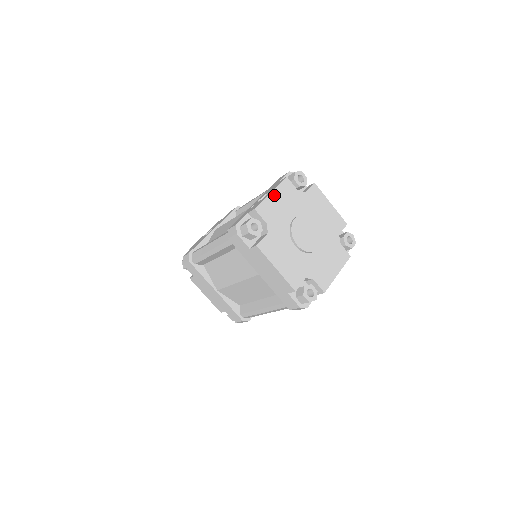
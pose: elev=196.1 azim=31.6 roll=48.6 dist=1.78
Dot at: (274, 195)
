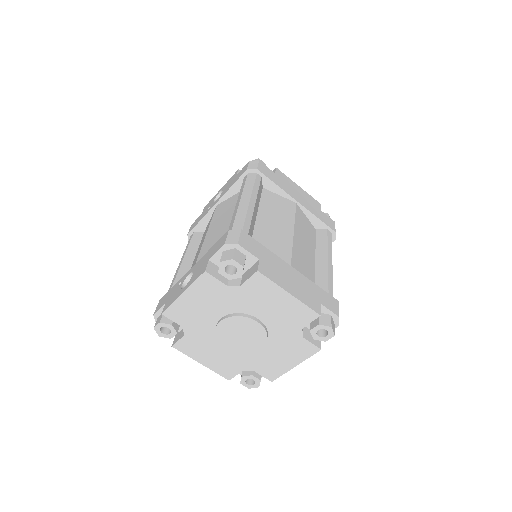
Dot at: (187, 296)
